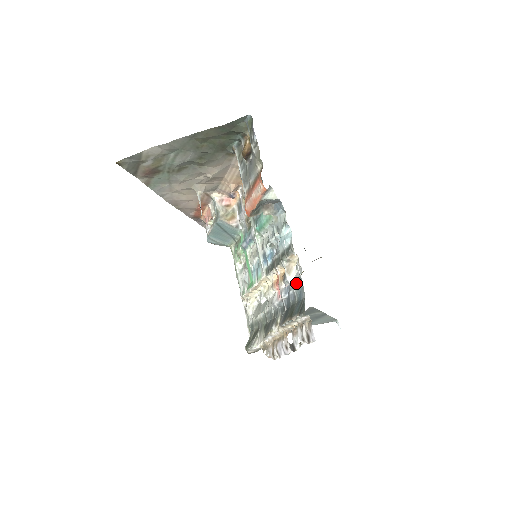
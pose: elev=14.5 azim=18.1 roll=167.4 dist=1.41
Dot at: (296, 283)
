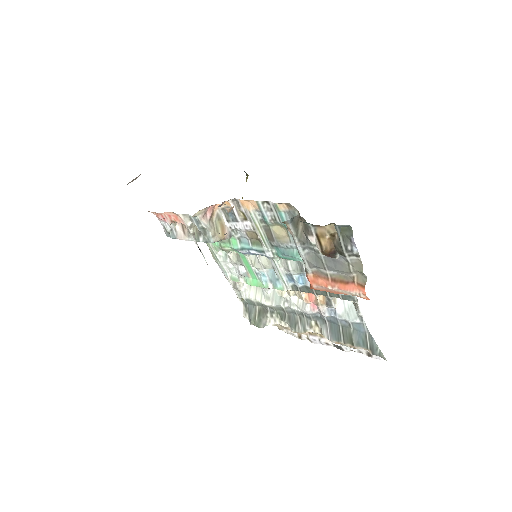
Dot at: (352, 317)
